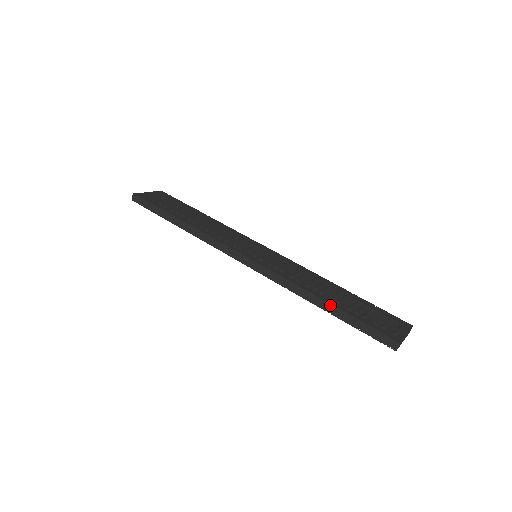
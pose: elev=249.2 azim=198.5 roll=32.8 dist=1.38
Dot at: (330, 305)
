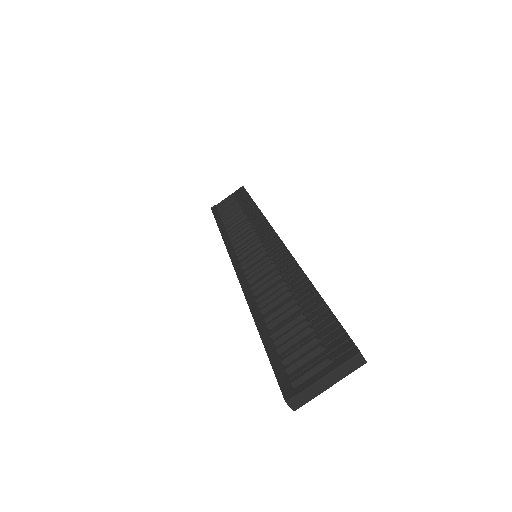
Dot at: (258, 331)
